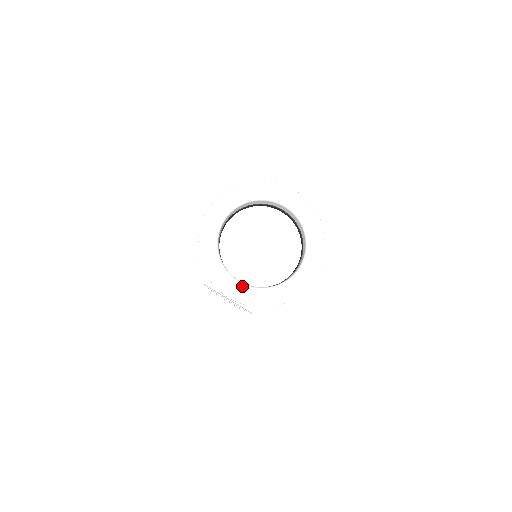
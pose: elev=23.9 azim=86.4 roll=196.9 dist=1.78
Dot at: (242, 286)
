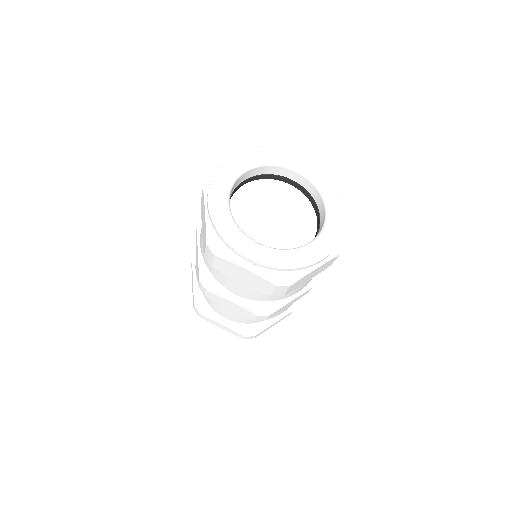
Dot at: (263, 247)
